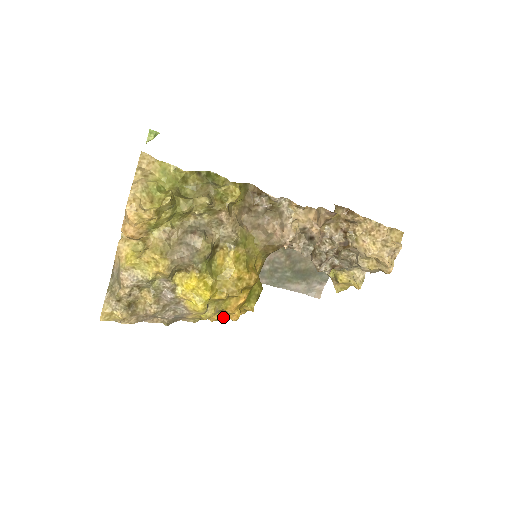
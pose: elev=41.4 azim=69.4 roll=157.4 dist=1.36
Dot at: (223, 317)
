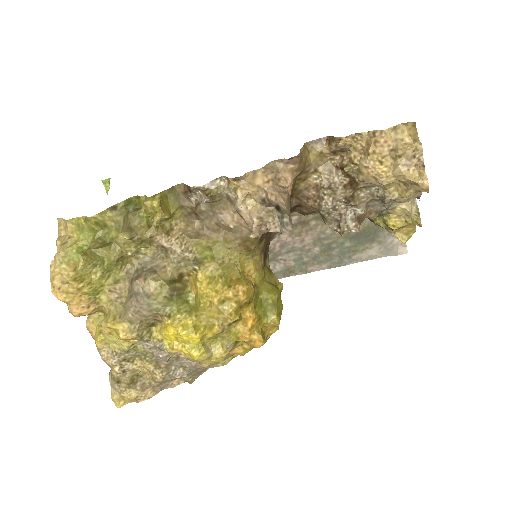
Dot at: (248, 347)
